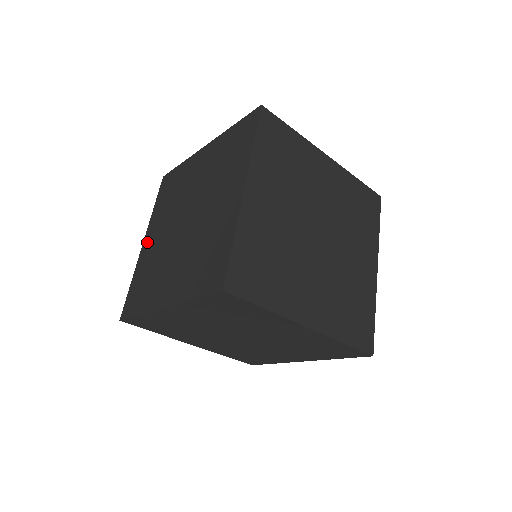
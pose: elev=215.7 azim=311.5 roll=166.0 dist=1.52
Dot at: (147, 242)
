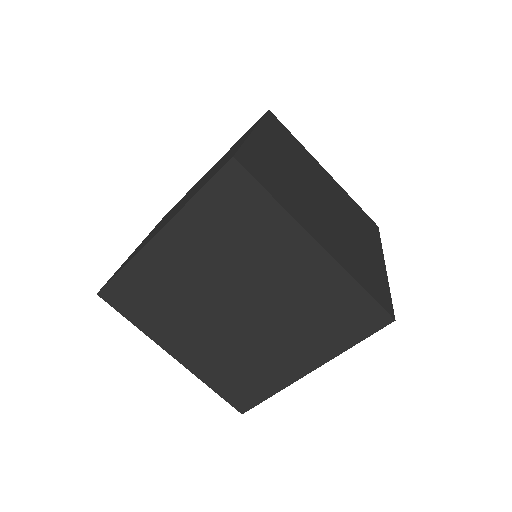
Dot at: occluded
